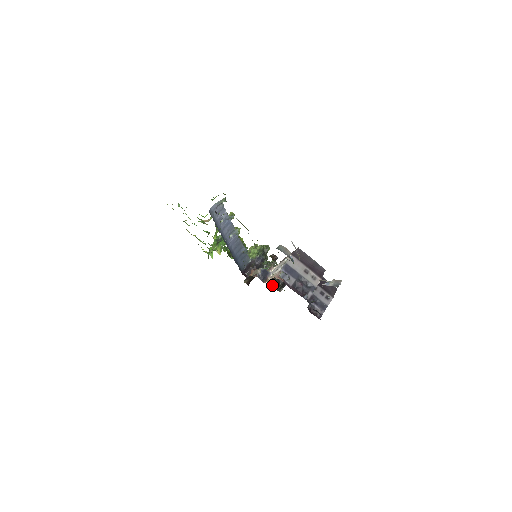
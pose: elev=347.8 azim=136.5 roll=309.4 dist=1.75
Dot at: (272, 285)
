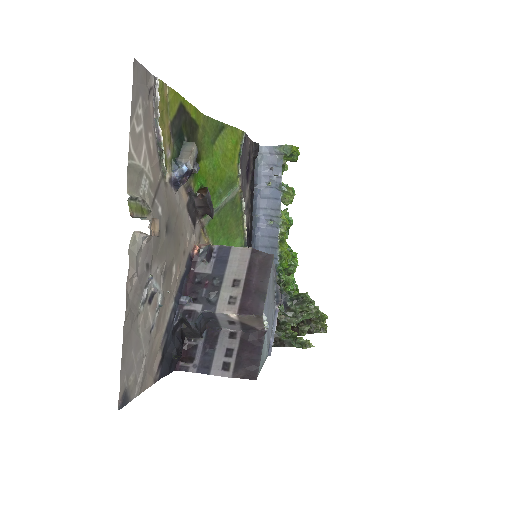
Dot at: occluded
